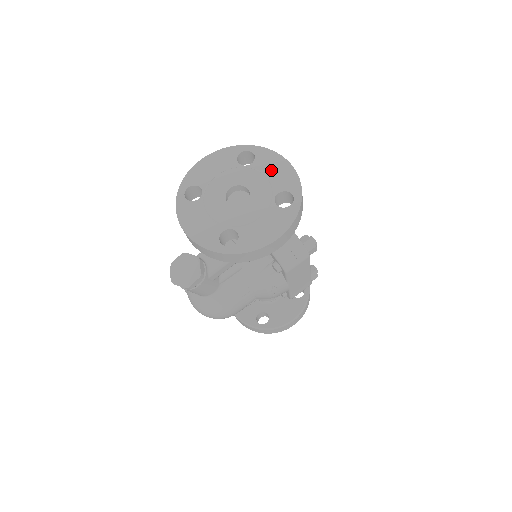
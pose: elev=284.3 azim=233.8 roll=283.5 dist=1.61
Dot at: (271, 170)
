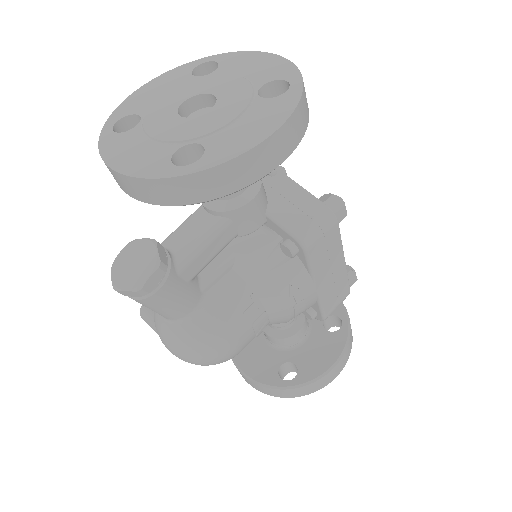
Dot at: (246, 68)
